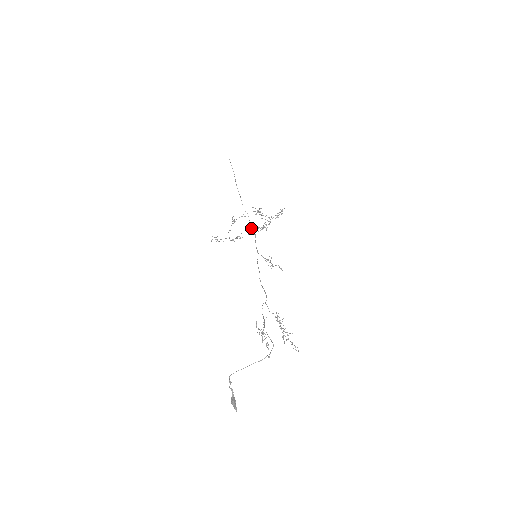
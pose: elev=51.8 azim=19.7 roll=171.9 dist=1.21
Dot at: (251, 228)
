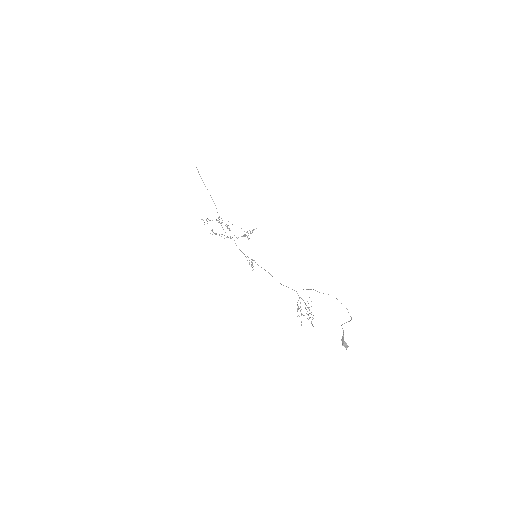
Dot at: occluded
